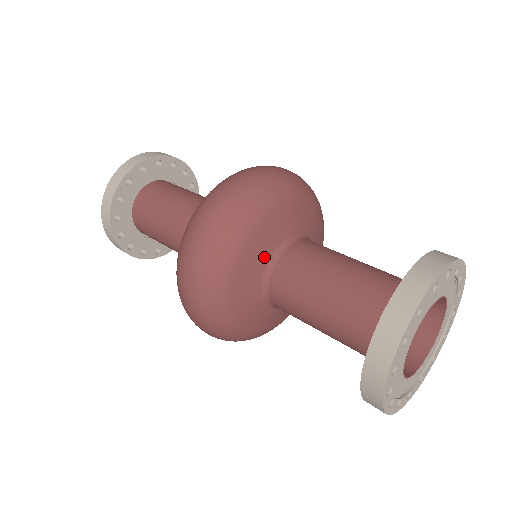
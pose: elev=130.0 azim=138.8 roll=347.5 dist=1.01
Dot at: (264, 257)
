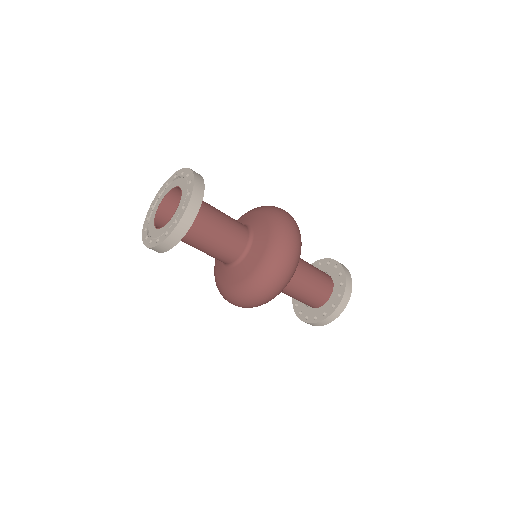
Dot at: occluded
